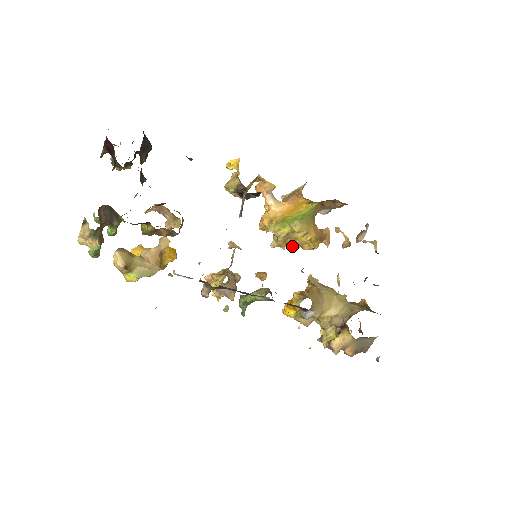
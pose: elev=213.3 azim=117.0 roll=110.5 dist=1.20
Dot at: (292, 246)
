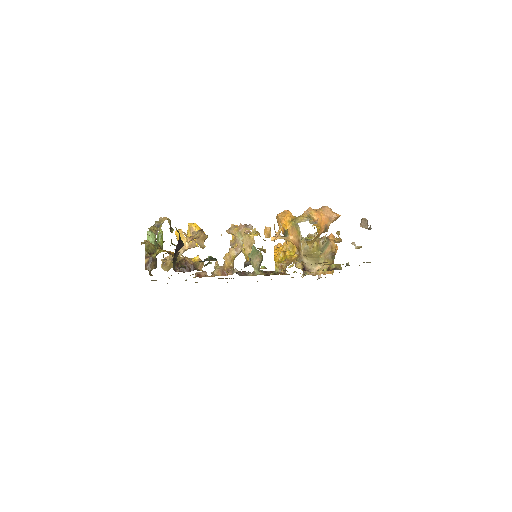
Dot at: occluded
